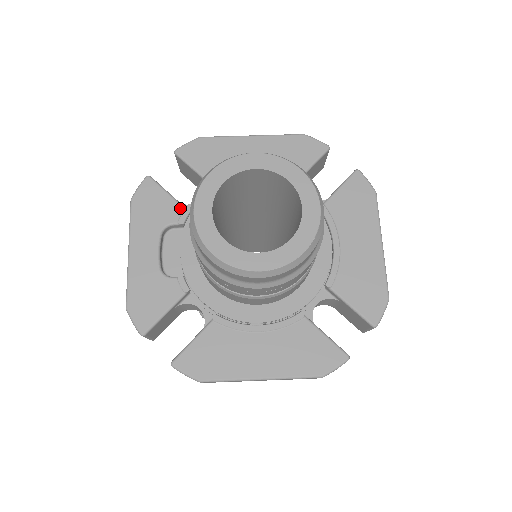
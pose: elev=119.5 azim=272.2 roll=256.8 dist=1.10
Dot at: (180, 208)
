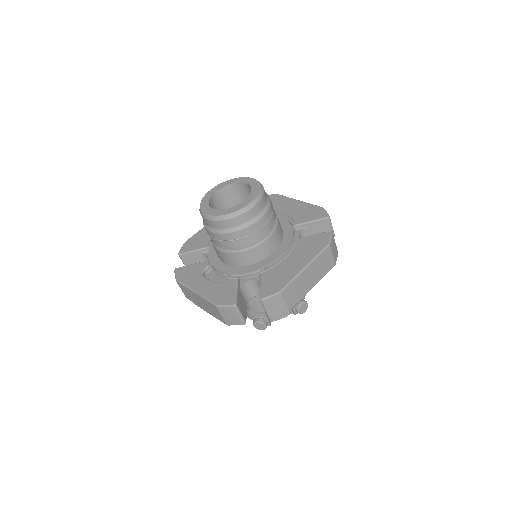
Dot at: (202, 263)
